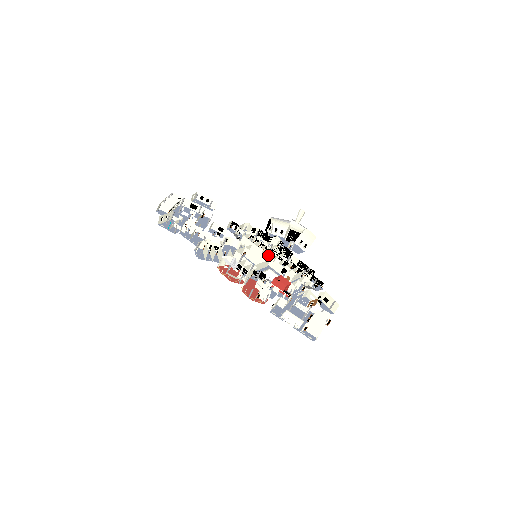
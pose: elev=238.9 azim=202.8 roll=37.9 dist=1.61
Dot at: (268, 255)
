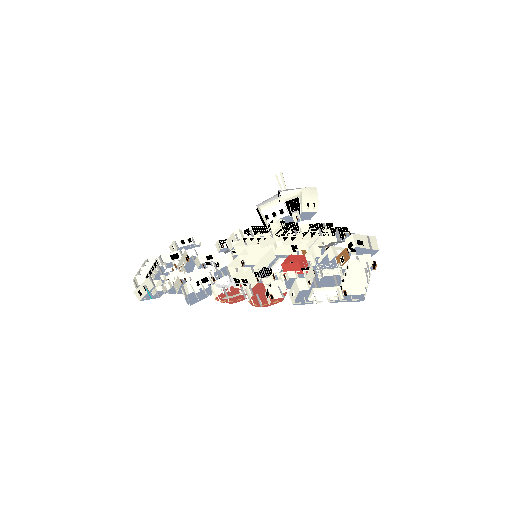
Dot at: (268, 245)
